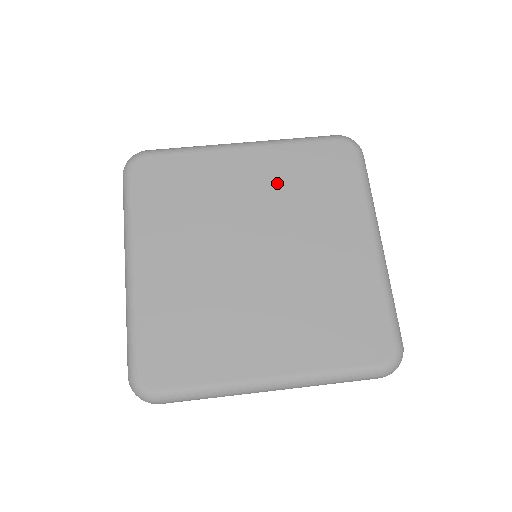
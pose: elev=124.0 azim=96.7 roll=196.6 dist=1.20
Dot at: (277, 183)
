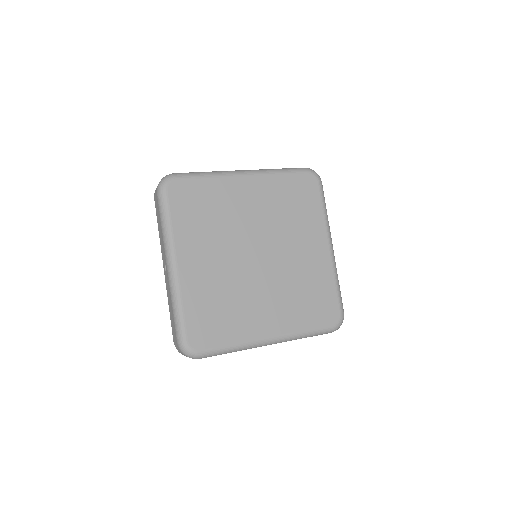
Dot at: (269, 204)
